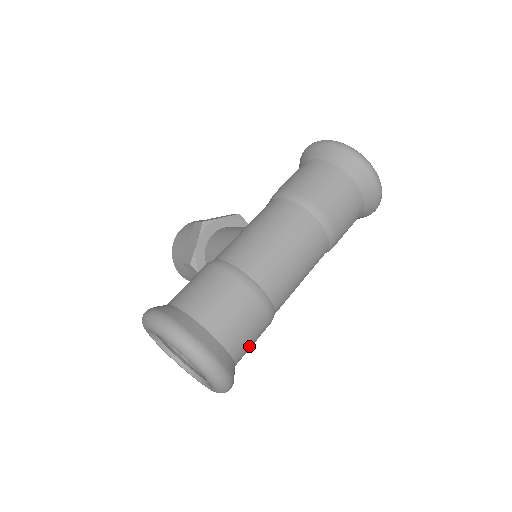
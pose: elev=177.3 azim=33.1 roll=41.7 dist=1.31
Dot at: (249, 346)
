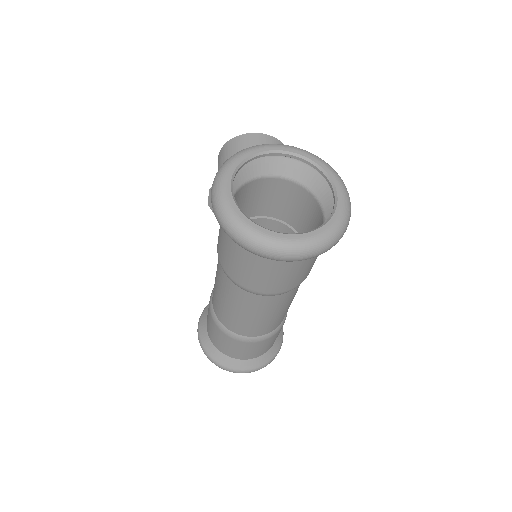
Dot at: (270, 345)
